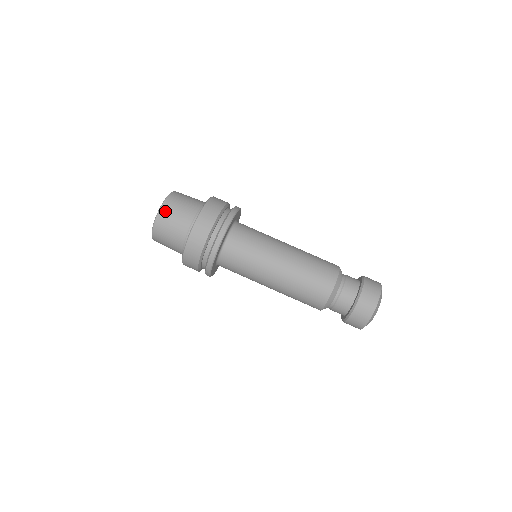
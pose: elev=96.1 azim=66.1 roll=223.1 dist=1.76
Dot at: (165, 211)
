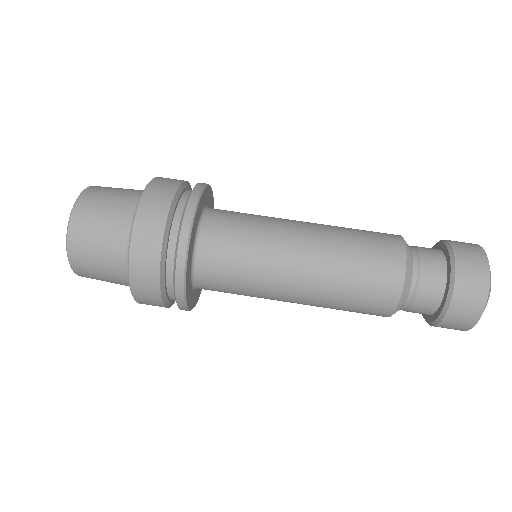
Dot at: (82, 209)
